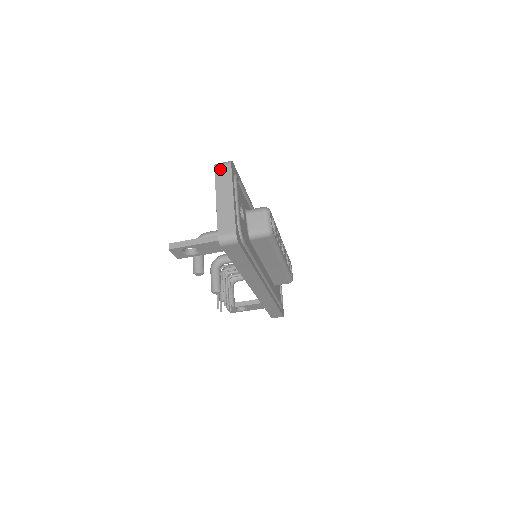
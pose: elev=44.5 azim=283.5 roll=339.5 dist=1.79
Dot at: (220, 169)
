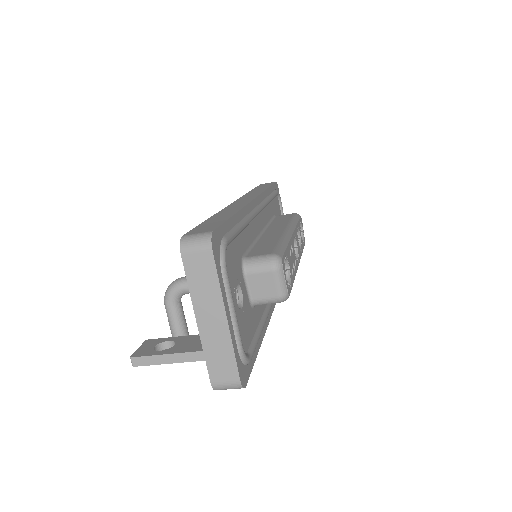
Dot at: (192, 259)
